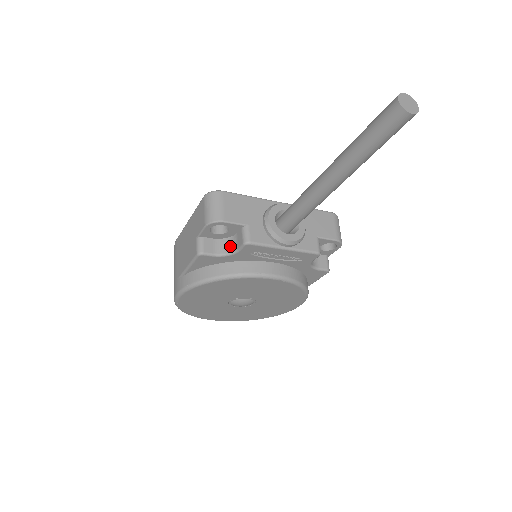
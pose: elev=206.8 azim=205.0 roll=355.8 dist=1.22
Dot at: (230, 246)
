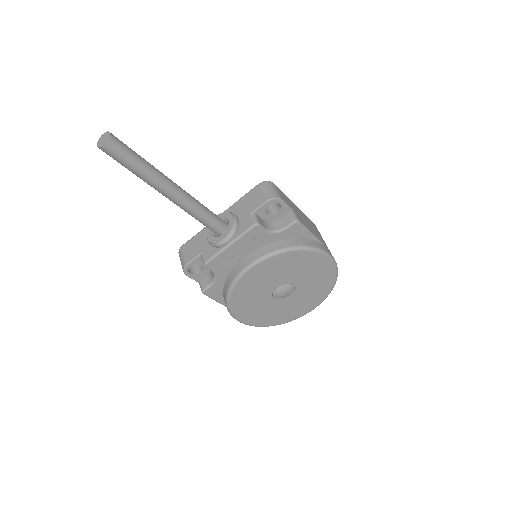
Dot at: occluded
